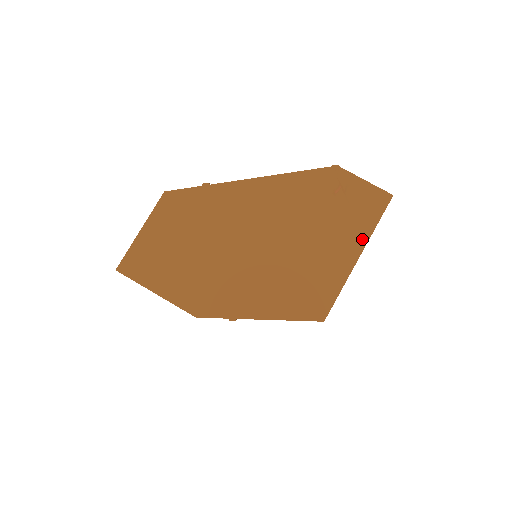
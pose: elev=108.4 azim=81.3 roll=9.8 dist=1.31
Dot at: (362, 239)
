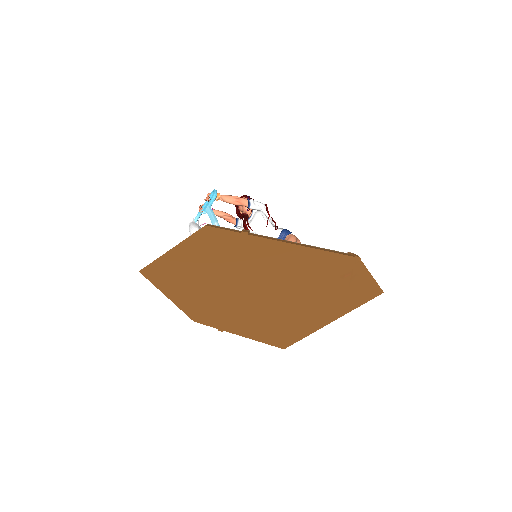
Dot at: (342, 312)
